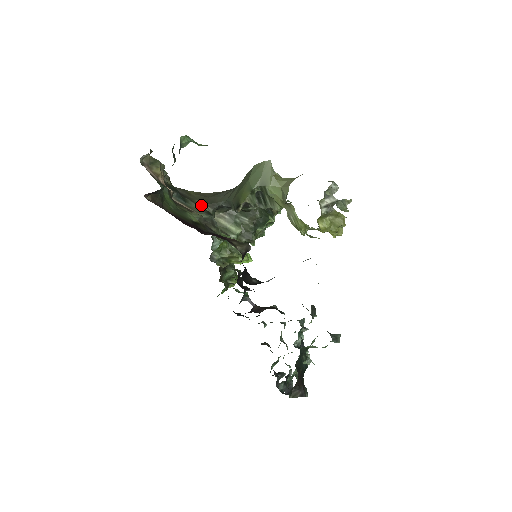
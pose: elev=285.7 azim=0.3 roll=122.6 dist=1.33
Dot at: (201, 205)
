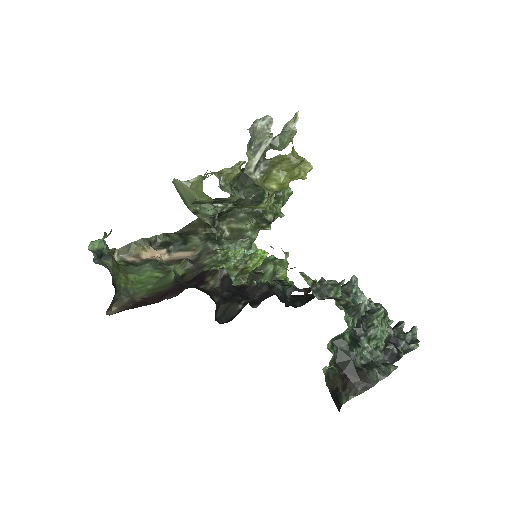
Dot at: (202, 232)
